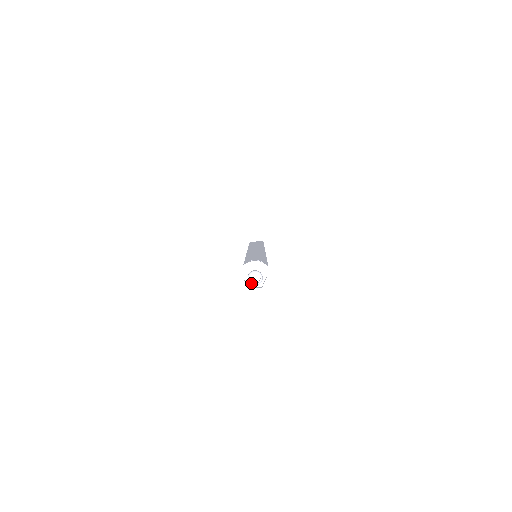
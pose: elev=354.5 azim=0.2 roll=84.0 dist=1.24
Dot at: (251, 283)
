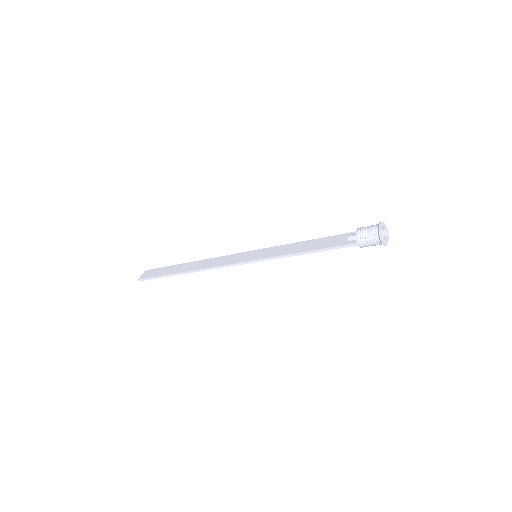
Dot at: (384, 238)
